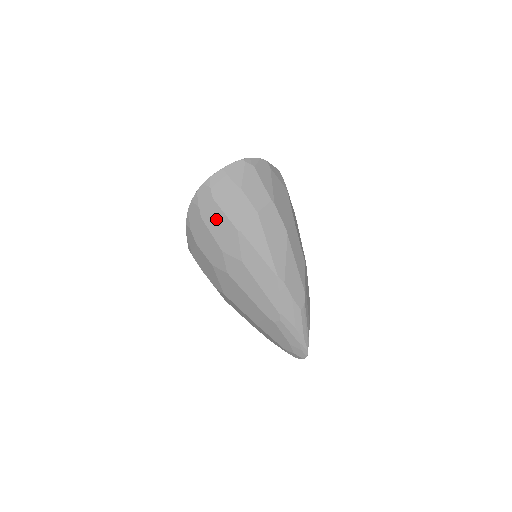
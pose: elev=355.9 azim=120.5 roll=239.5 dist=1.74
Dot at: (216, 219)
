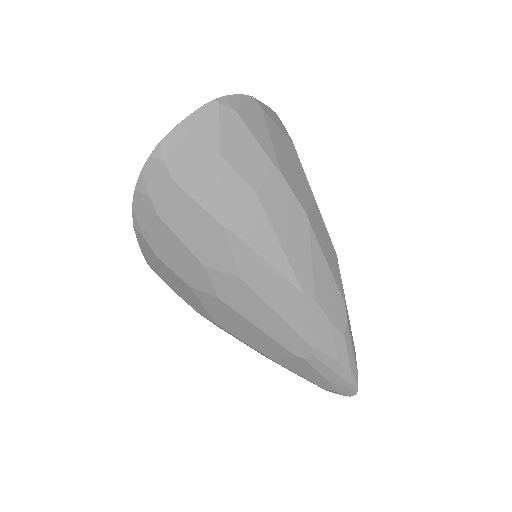
Dot at: (184, 215)
